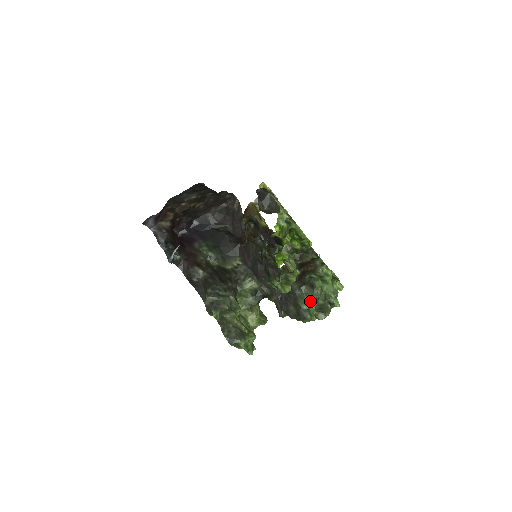
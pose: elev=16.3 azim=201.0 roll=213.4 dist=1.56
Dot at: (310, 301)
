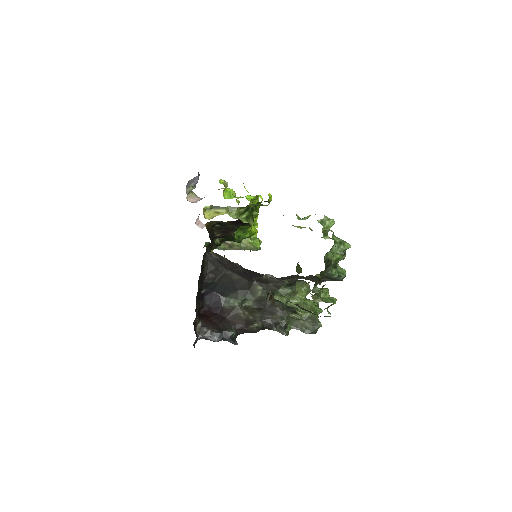
Dot at: (334, 267)
